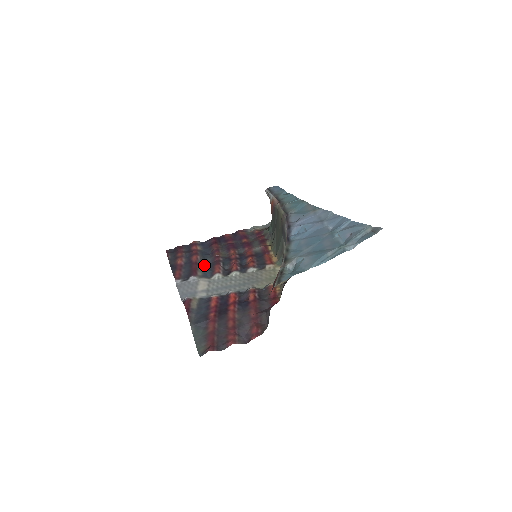
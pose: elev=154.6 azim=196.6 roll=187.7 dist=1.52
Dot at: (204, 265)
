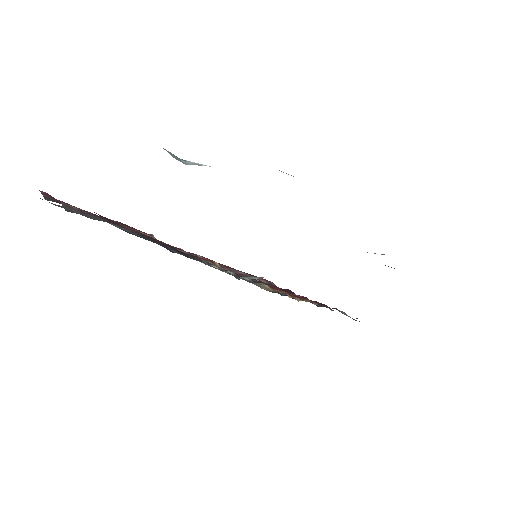
Dot at: occluded
